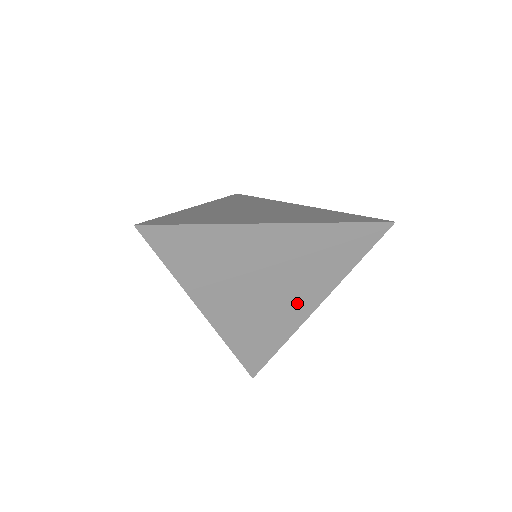
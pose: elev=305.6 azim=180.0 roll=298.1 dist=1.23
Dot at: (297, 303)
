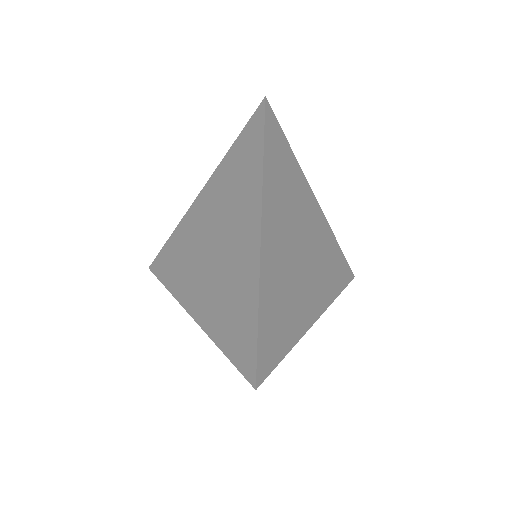
Dot at: (243, 243)
